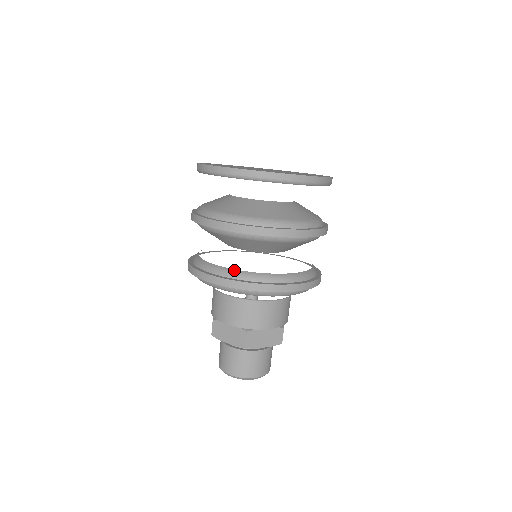
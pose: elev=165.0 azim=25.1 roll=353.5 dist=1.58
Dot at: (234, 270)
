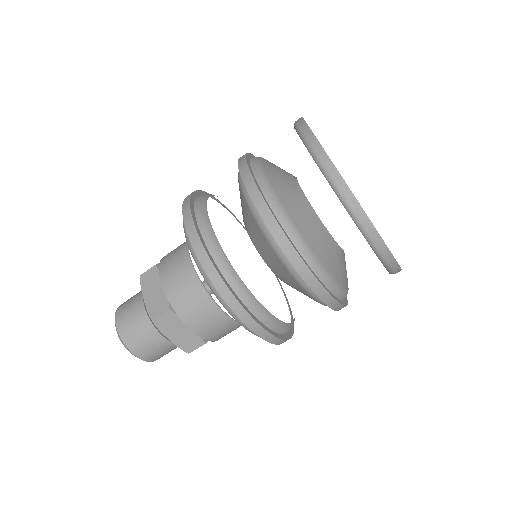
Dot at: (219, 245)
